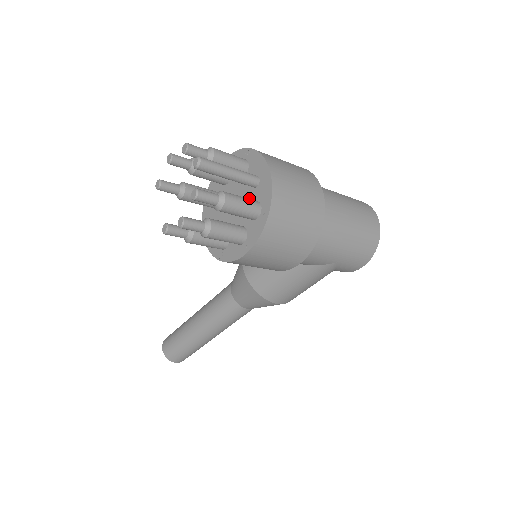
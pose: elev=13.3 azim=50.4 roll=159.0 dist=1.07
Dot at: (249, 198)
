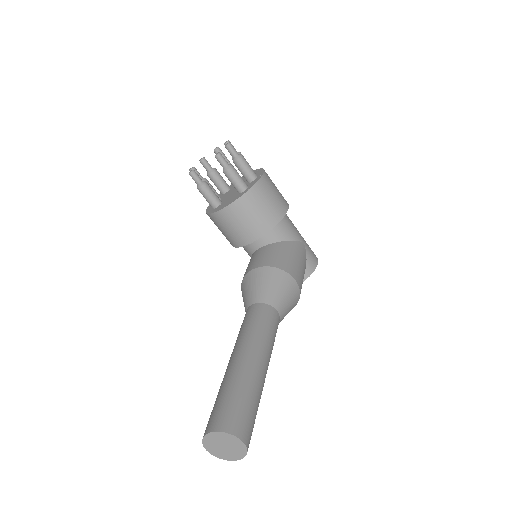
Dot at: occluded
